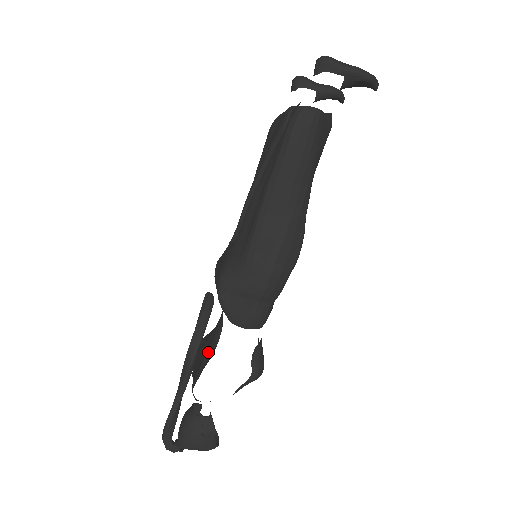
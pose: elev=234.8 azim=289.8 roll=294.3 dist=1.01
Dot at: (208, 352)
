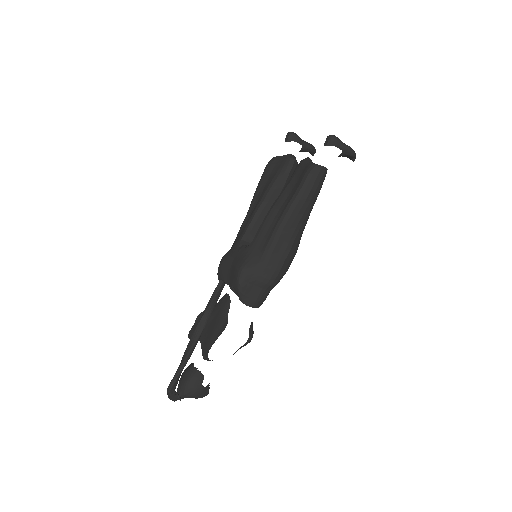
Dot at: (219, 324)
